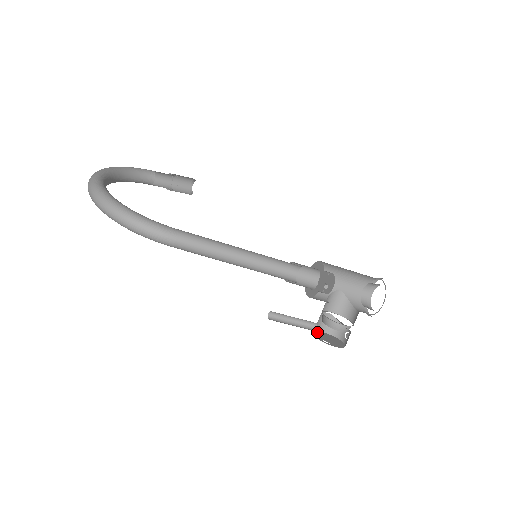
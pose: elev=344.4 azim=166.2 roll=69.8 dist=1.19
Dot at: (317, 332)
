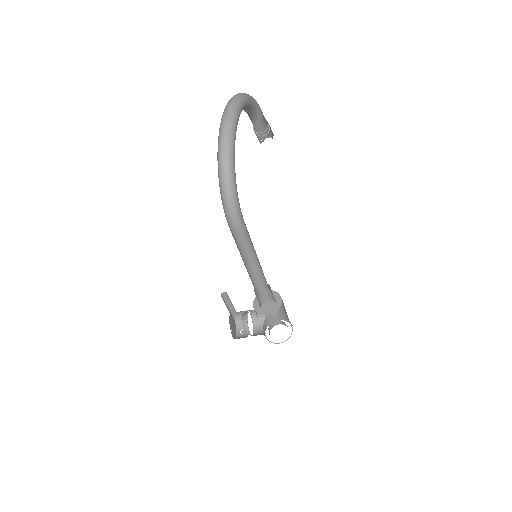
Dot at: occluded
